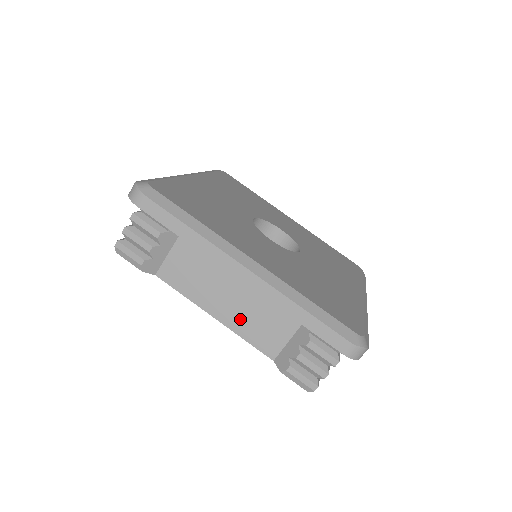
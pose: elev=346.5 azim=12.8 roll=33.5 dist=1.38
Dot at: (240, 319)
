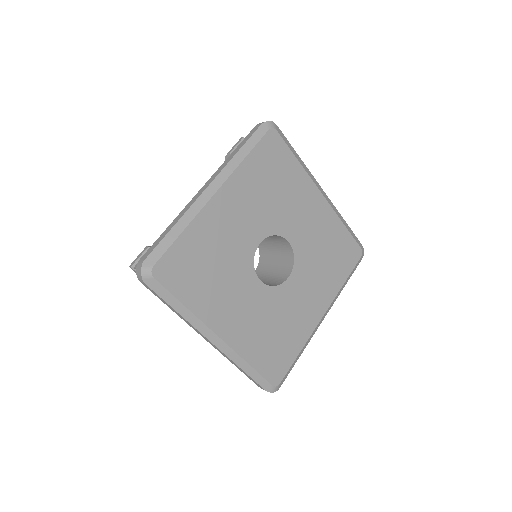
Dot at: occluded
